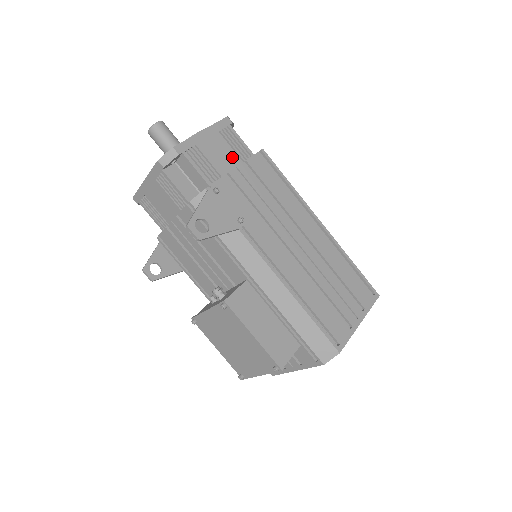
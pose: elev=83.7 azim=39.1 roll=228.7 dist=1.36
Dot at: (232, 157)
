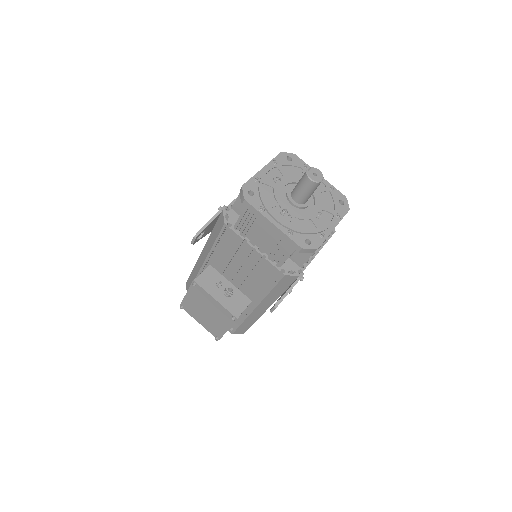
Dot at: occluded
